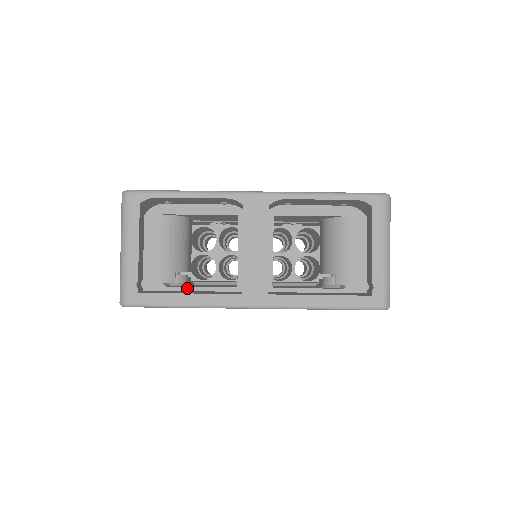
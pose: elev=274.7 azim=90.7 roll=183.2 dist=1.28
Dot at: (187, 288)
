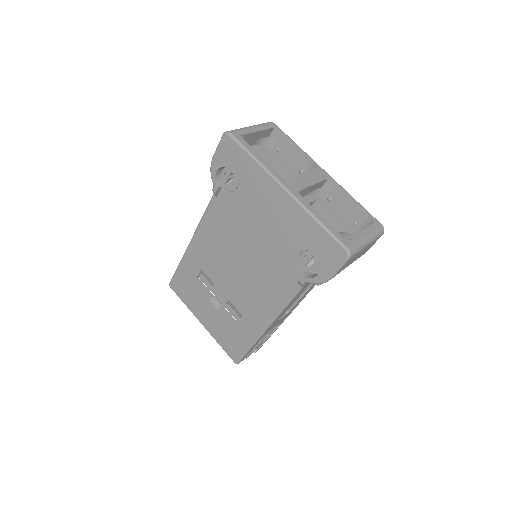
Dot at: occluded
